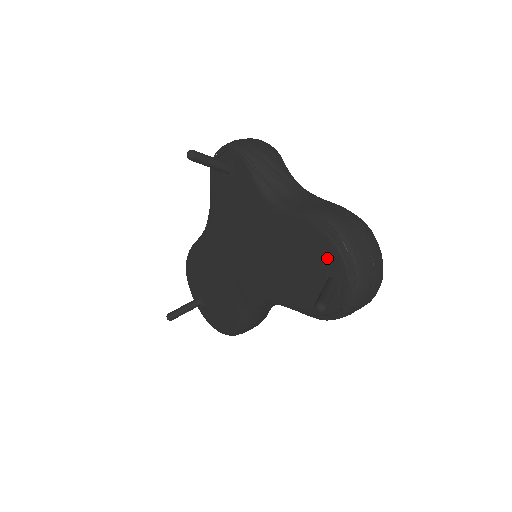
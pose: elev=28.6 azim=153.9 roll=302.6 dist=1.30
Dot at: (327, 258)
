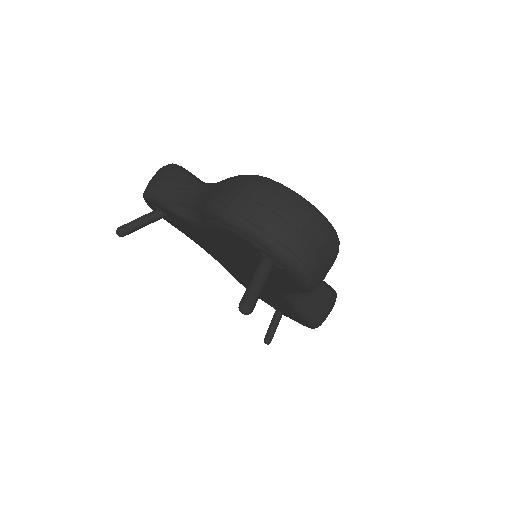
Dot at: (243, 243)
